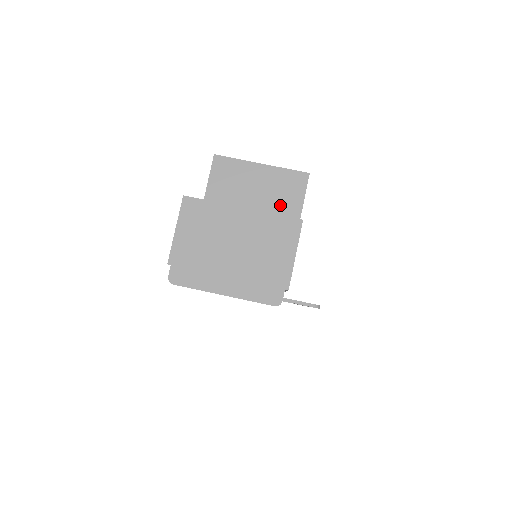
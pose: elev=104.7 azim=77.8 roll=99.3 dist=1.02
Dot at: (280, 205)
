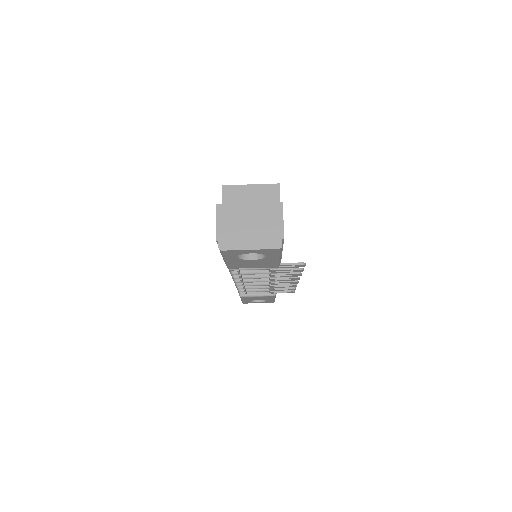
Dot at: occluded
